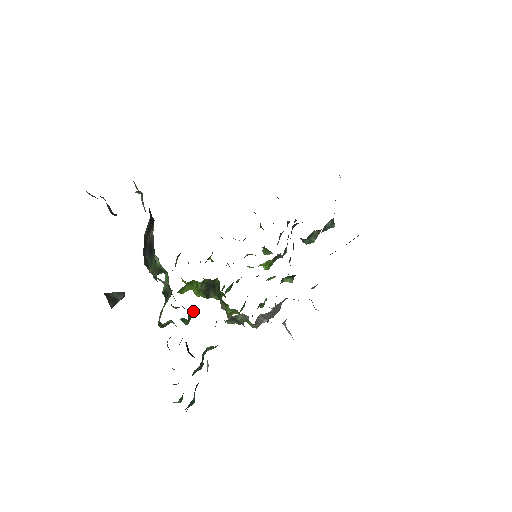
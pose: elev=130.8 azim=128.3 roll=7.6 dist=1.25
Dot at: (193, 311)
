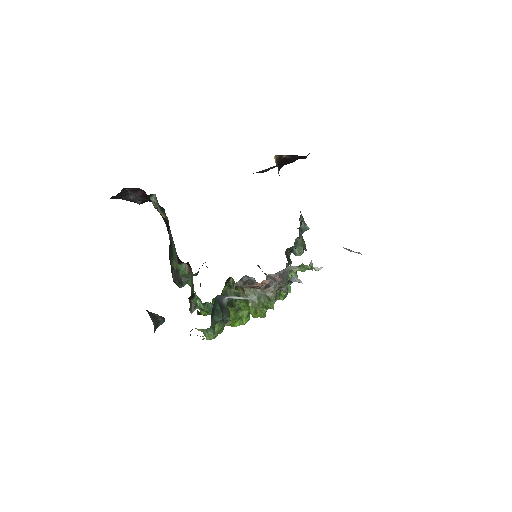
Dot at: occluded
